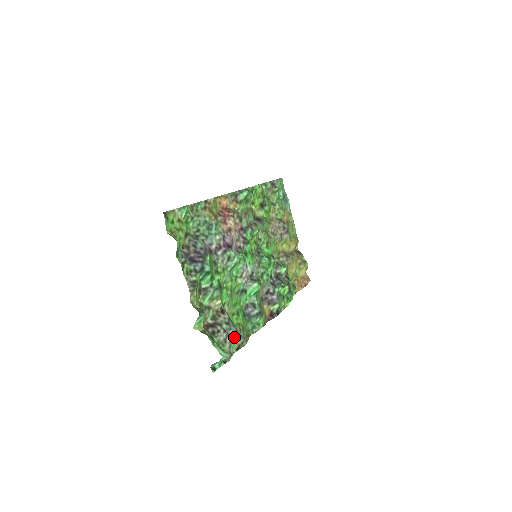
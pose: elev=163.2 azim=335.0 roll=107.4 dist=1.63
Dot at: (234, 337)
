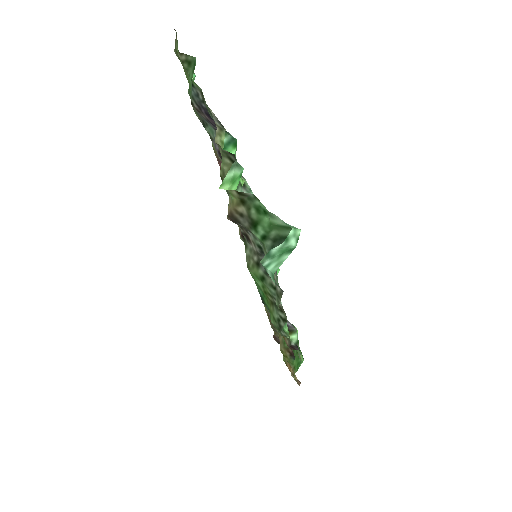
Dot at: (276, 274)
